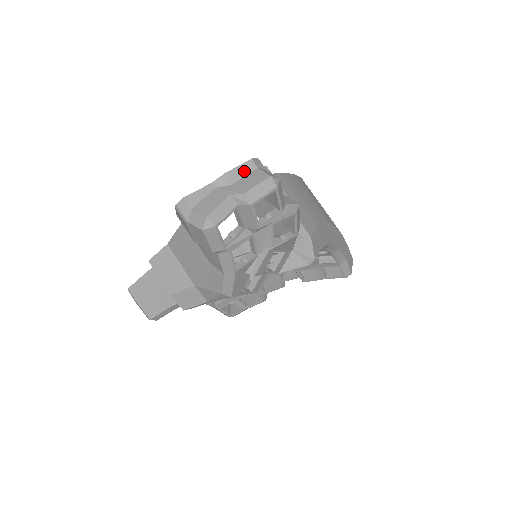
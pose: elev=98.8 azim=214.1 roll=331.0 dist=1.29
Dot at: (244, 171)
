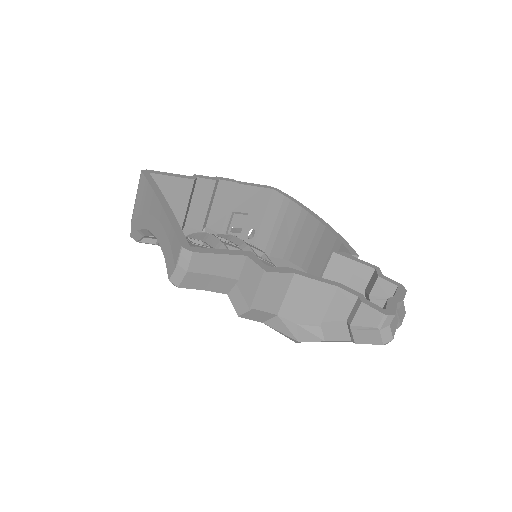
Dot at: occluded
